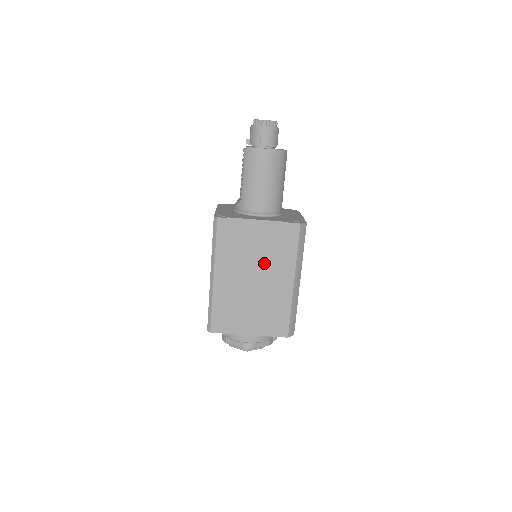
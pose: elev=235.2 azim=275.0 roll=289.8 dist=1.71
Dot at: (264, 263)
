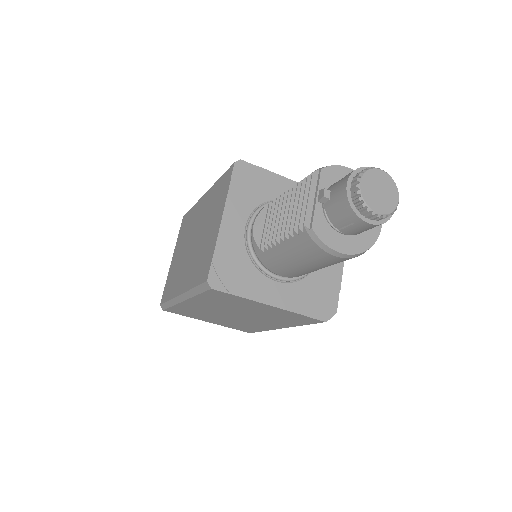
Dot at: (255, 316)
